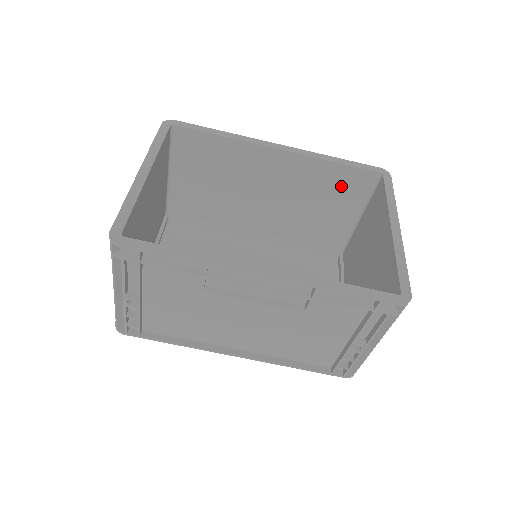
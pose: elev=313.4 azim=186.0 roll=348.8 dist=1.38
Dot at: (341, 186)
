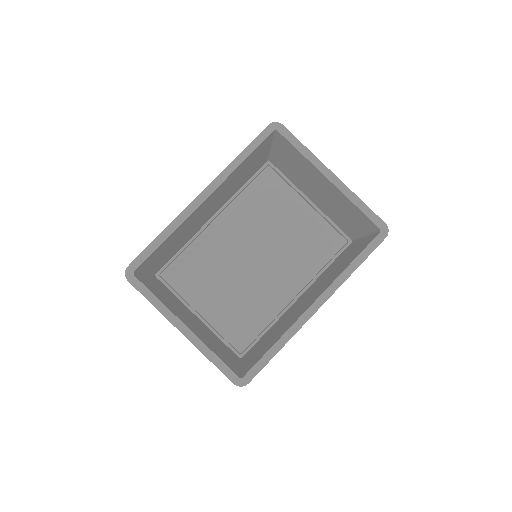
Dot at: (252, 158)
